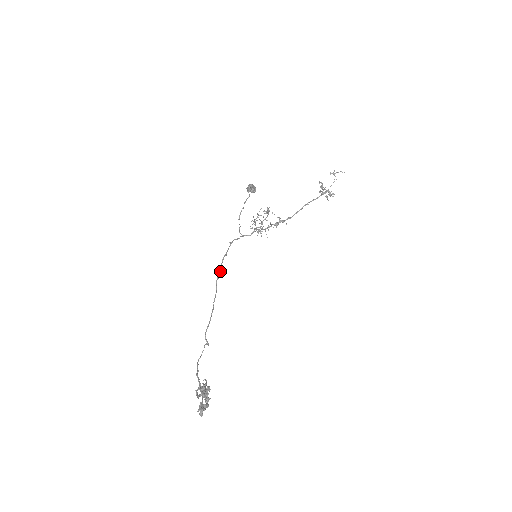
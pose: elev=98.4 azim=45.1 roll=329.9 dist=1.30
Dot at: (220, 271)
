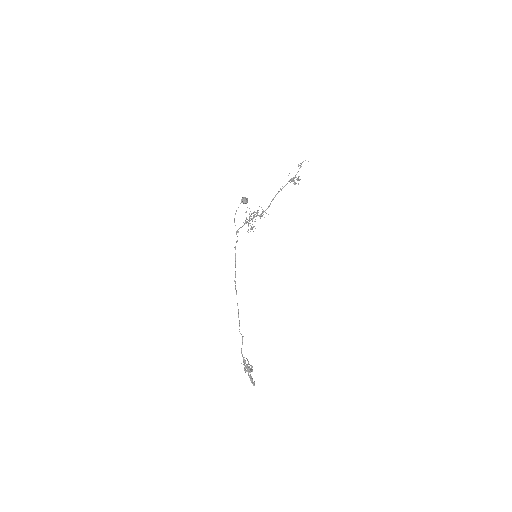
Dot at: (235, 277)
